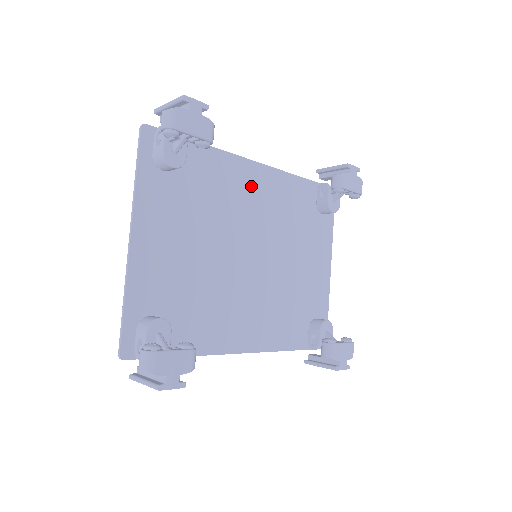
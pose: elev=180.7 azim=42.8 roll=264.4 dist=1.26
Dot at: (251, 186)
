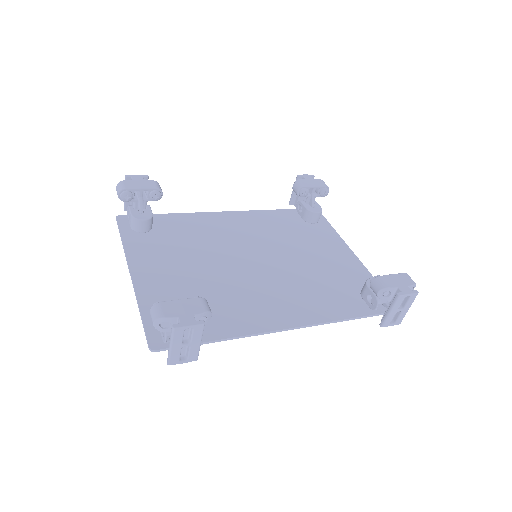
Dot at: (228, 224)
